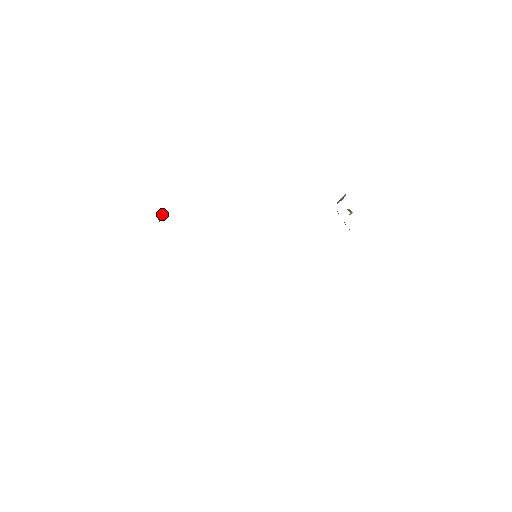
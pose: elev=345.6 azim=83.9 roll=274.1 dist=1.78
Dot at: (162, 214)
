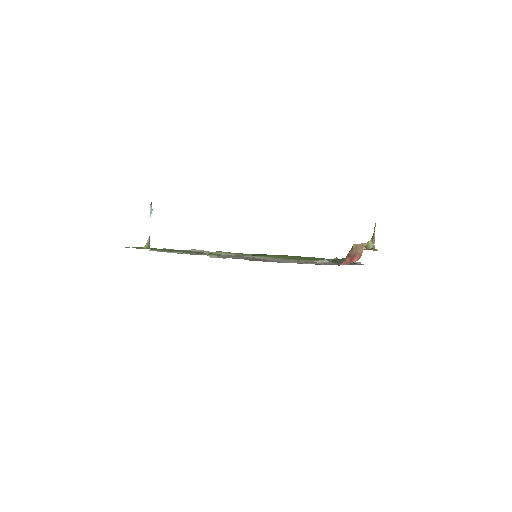
Dot at: (150, 208)
